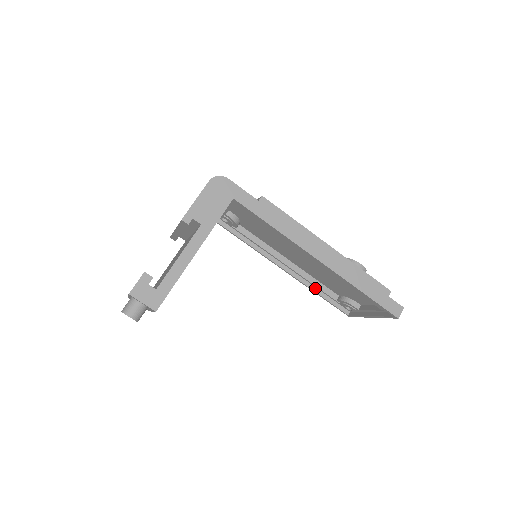
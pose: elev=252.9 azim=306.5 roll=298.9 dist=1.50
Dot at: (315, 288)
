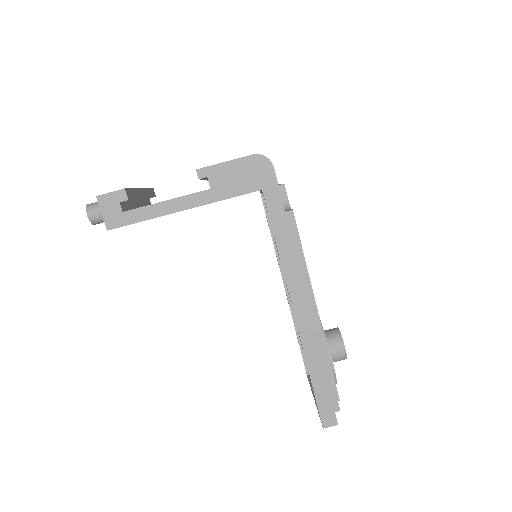
Dot at: occluded
